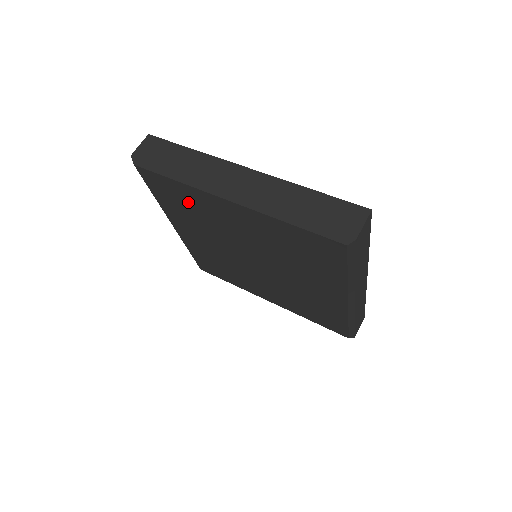
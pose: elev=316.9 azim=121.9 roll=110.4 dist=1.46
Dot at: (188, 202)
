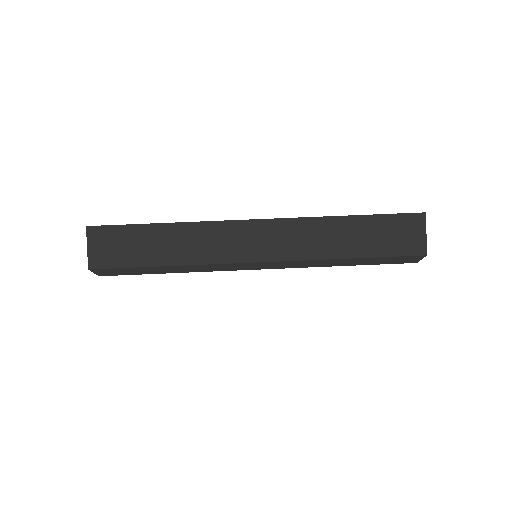
Dot at: occluded
